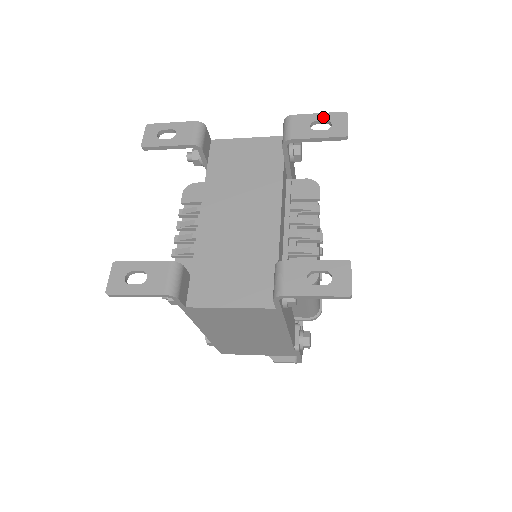
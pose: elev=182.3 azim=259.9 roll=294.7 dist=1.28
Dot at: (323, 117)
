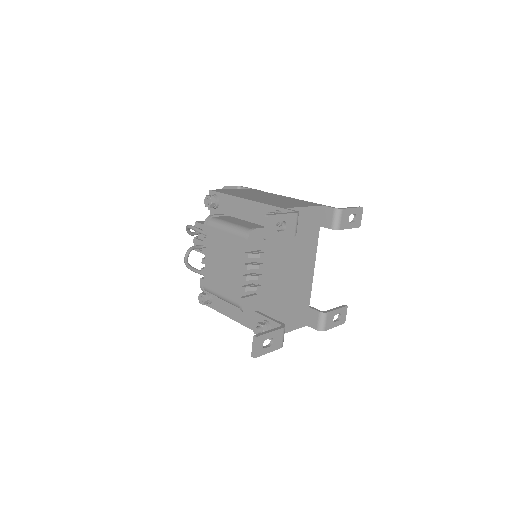
Dot at: (354, 212)
